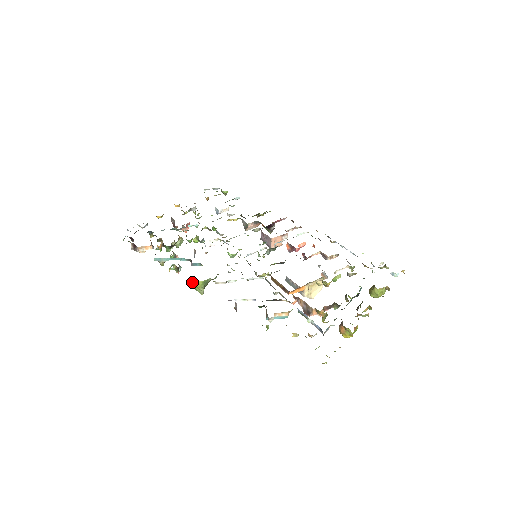
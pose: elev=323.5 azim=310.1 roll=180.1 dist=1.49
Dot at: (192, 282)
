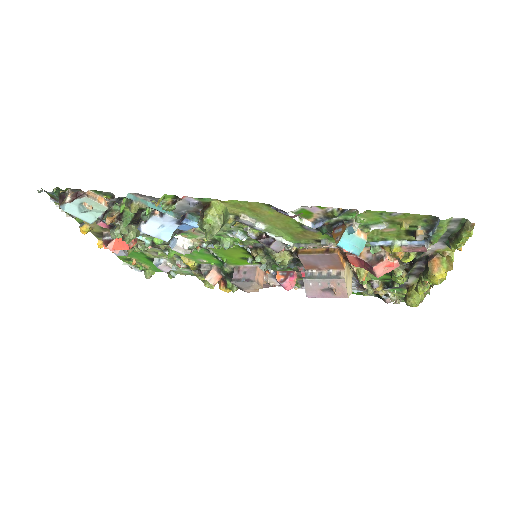
Dot at: (204, 210)
